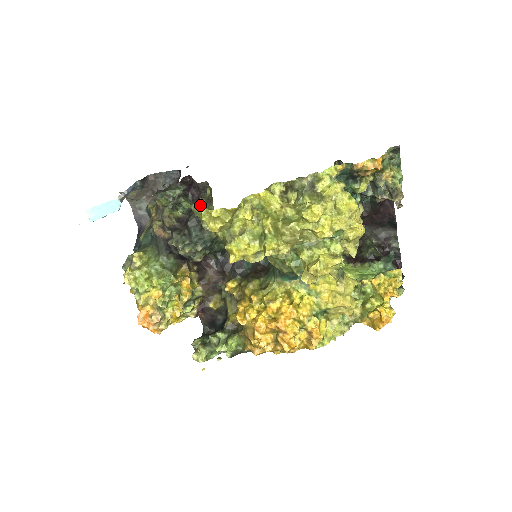
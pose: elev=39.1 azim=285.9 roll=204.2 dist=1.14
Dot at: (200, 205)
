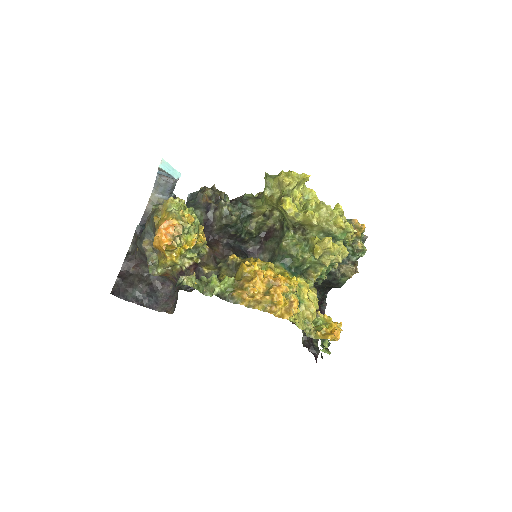
Dot at: (274, 176)
